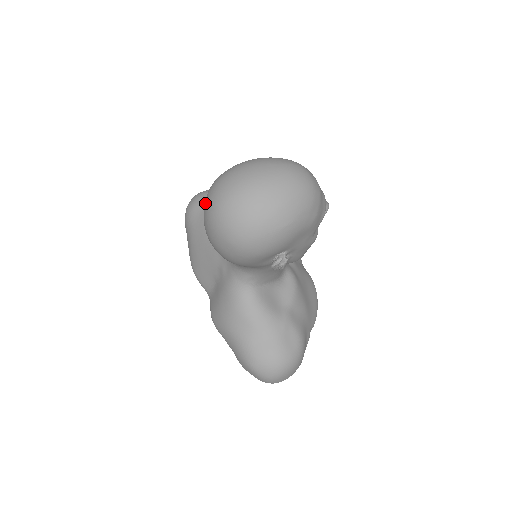
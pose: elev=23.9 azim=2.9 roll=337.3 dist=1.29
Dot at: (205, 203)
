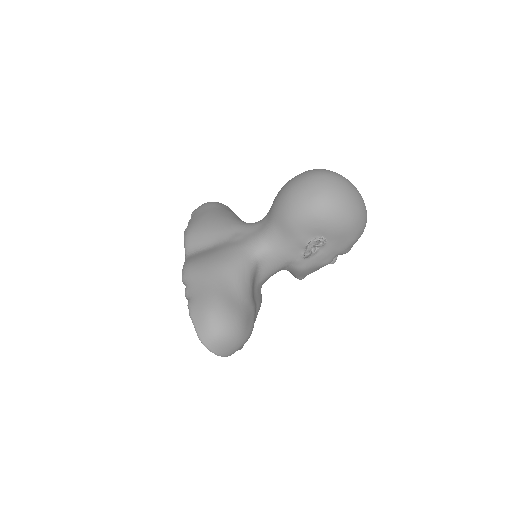
Dot at: (305, 172)
